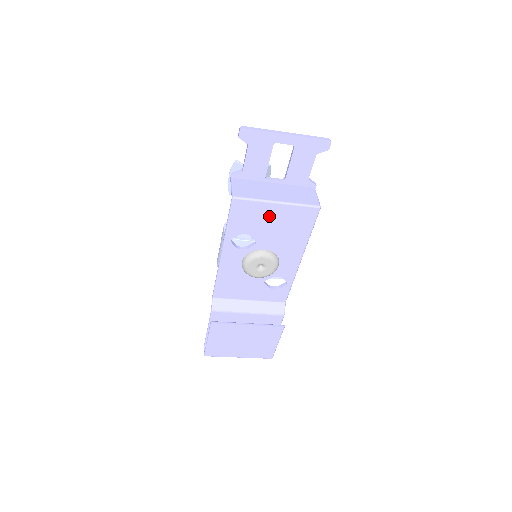
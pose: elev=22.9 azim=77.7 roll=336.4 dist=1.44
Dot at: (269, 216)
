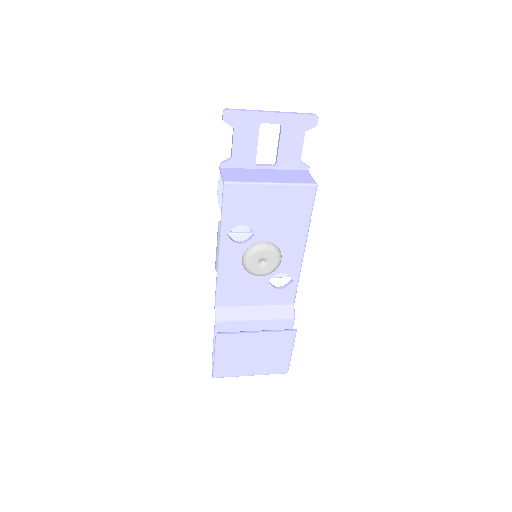
Dot at: (265, 201)
